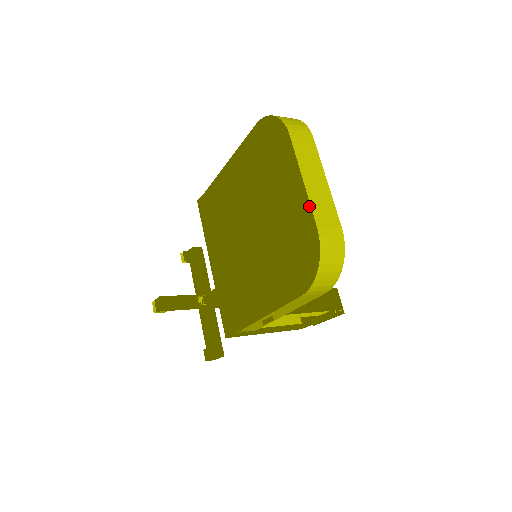
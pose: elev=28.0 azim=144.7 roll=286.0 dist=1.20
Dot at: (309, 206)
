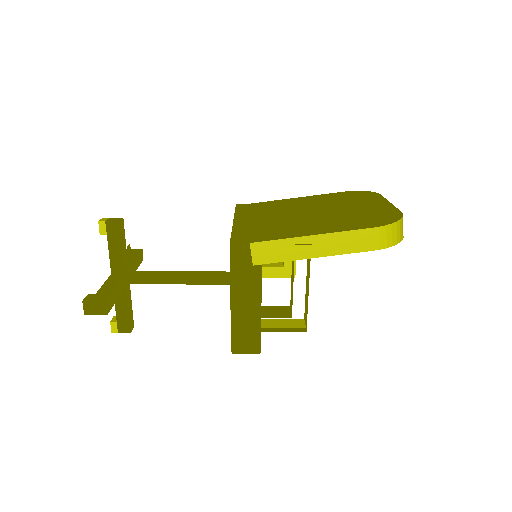
Dot at: (395, 207)
